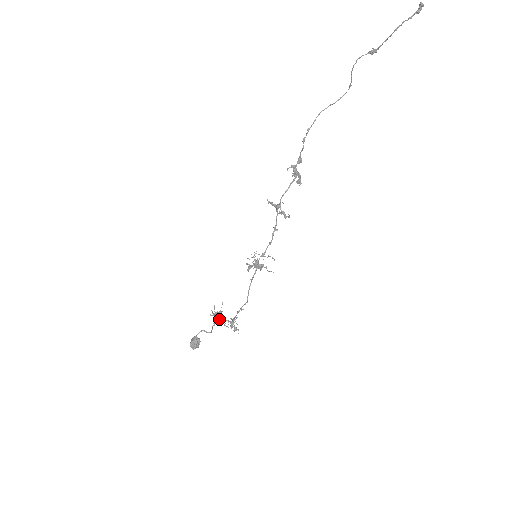
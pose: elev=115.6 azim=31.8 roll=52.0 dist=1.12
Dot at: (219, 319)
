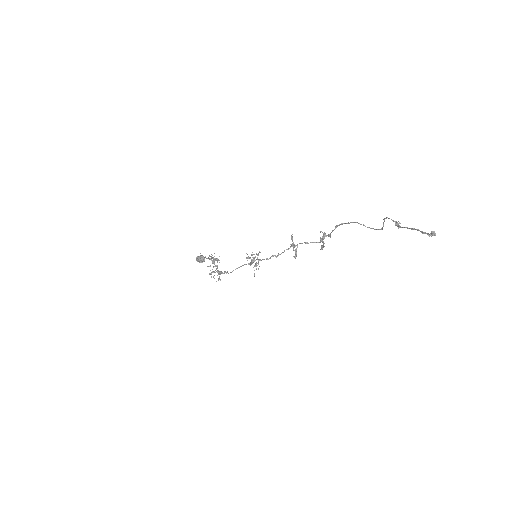
Dot at: (214, 263)
